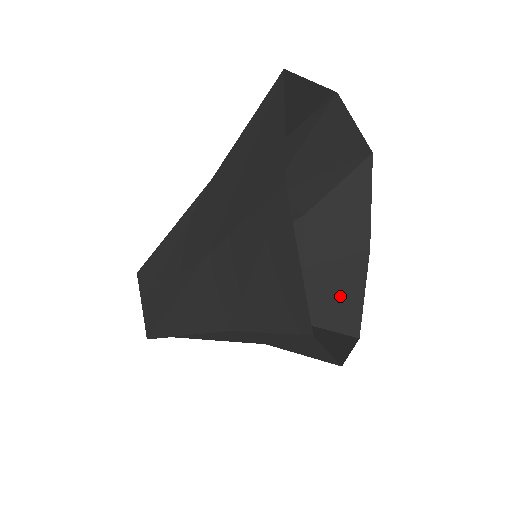
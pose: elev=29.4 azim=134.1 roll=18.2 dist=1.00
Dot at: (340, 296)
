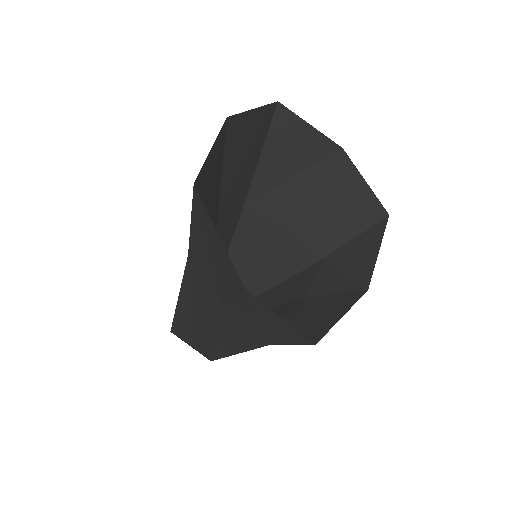
Dot at: (320, 316)
